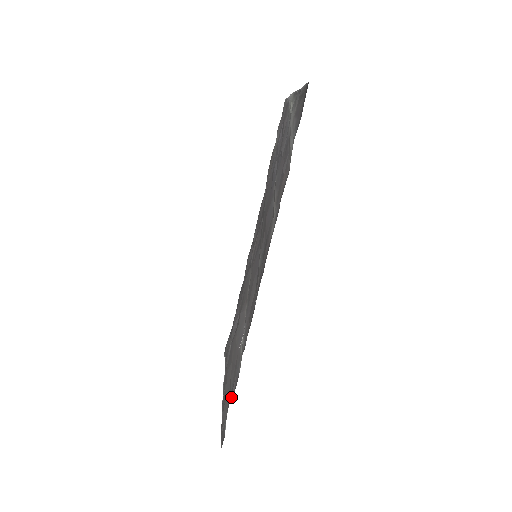
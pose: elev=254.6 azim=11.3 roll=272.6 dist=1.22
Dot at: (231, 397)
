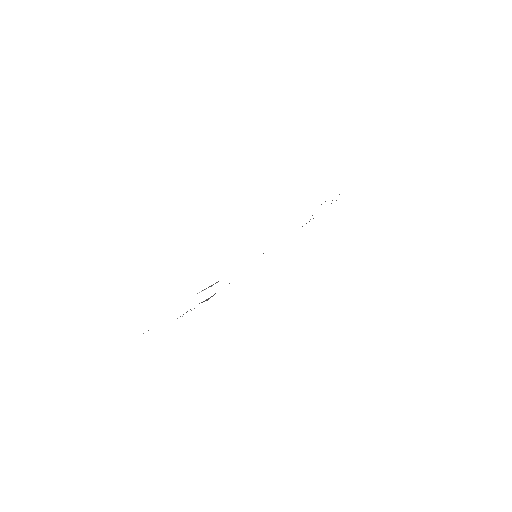
Dot at: occluded
